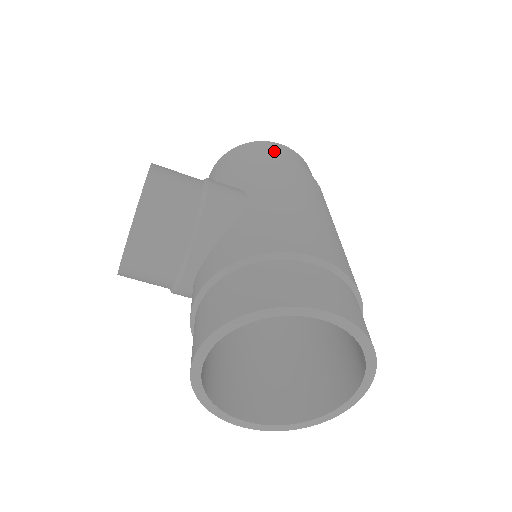
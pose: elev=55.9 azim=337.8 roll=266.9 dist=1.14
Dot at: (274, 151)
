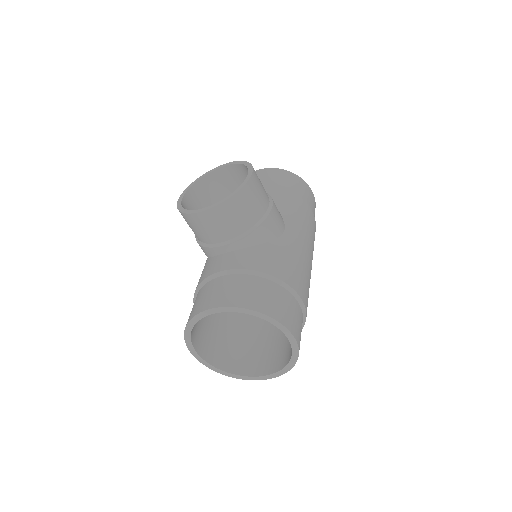
Dot at: (308, 196)
